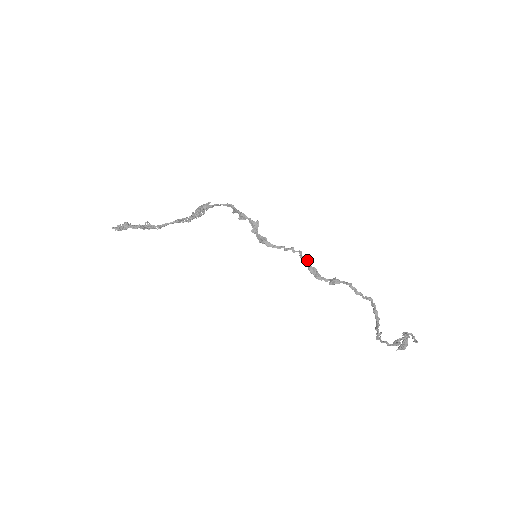
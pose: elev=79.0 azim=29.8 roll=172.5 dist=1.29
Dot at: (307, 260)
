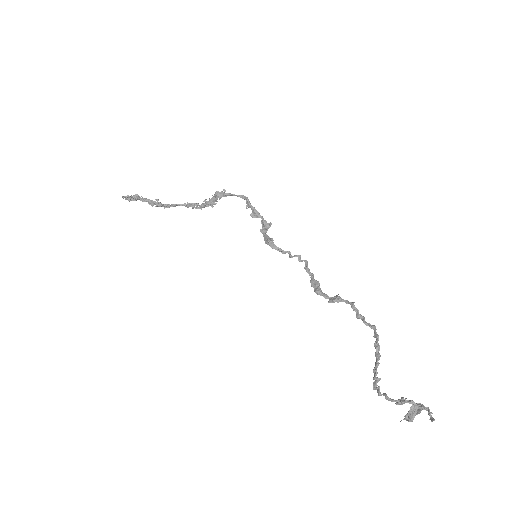
Dot at: occluded
